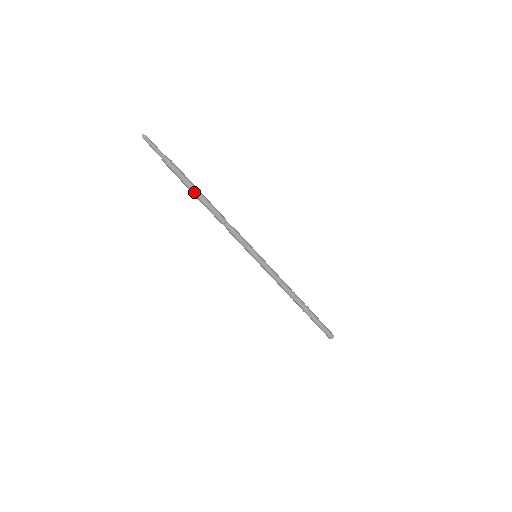
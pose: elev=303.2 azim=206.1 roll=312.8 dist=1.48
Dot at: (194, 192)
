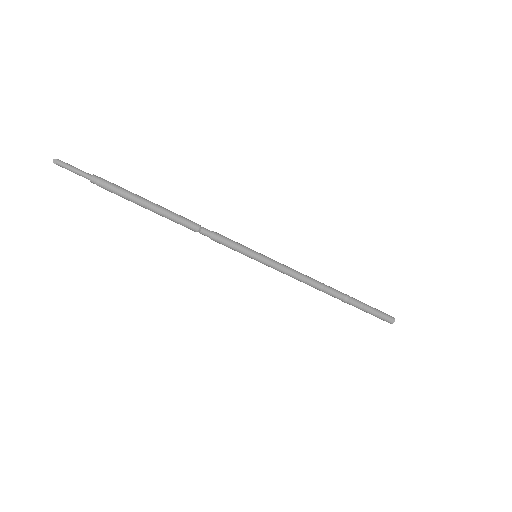
Dot at: (146, 206)
